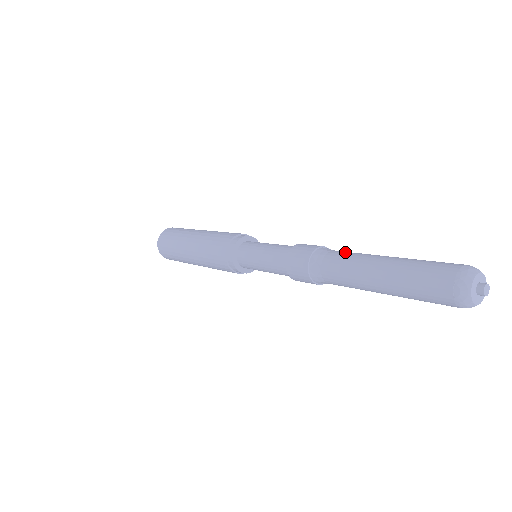
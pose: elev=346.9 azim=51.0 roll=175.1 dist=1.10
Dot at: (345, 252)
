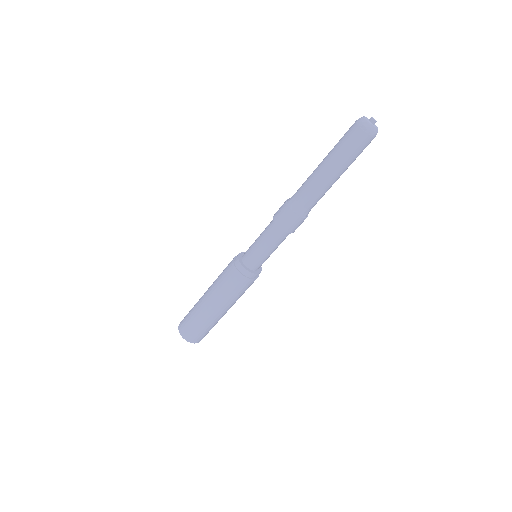
Dot at: (302, 185)
